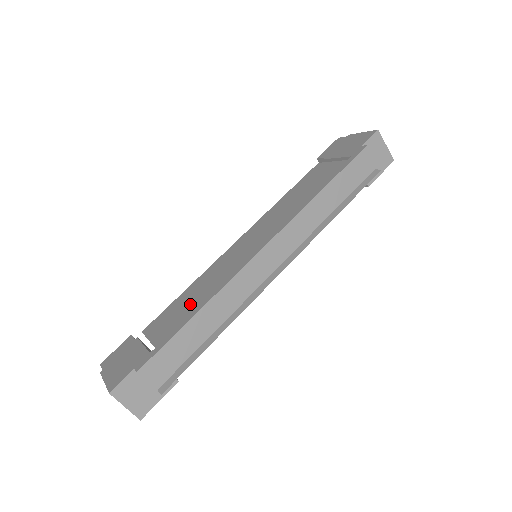
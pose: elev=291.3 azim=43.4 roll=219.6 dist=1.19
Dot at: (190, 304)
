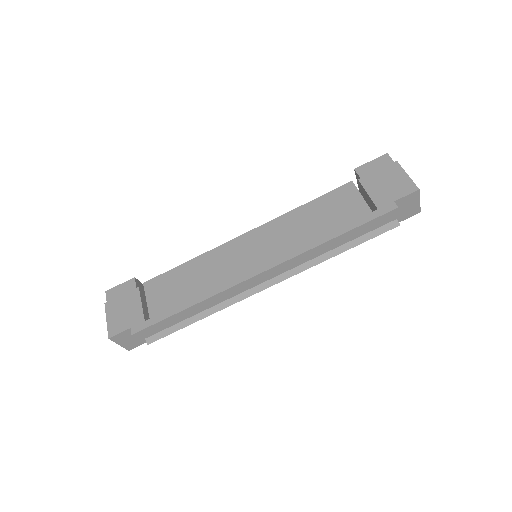
Dot at: (186, 289)
